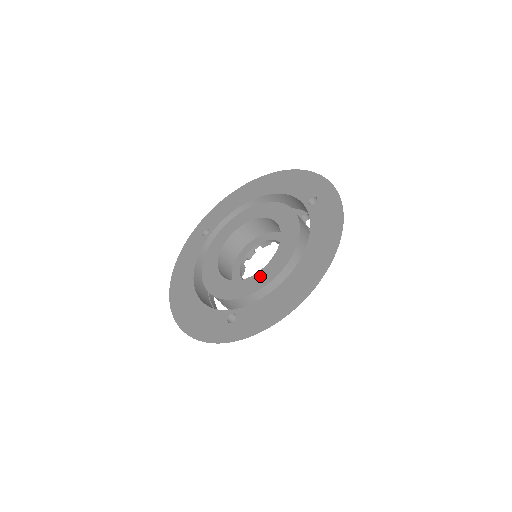
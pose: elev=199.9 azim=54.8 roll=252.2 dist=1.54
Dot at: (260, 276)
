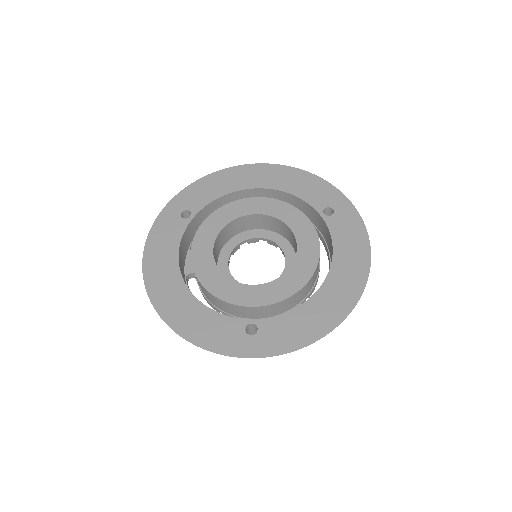
Dot at: (280, 285)
